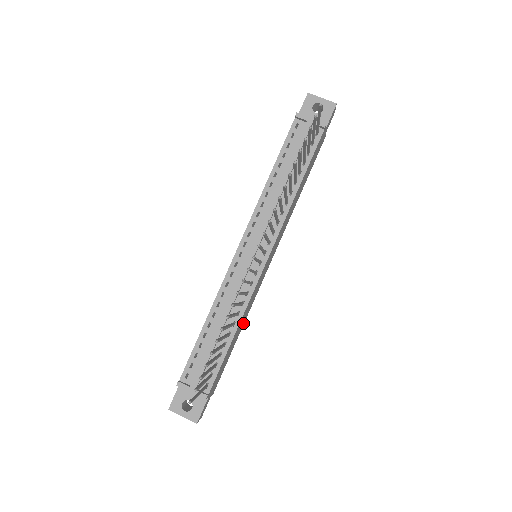
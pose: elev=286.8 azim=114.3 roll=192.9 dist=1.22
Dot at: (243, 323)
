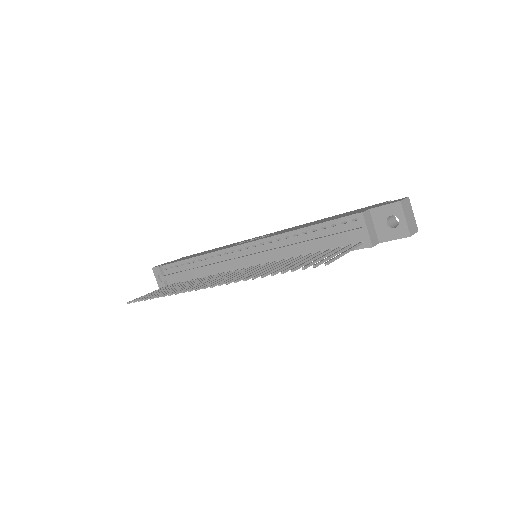
Dot at: occluded
